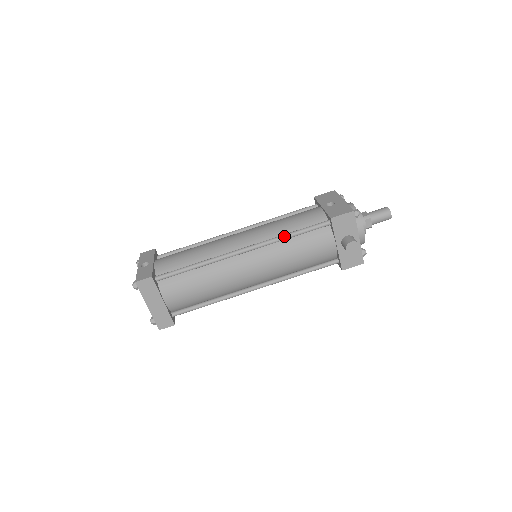
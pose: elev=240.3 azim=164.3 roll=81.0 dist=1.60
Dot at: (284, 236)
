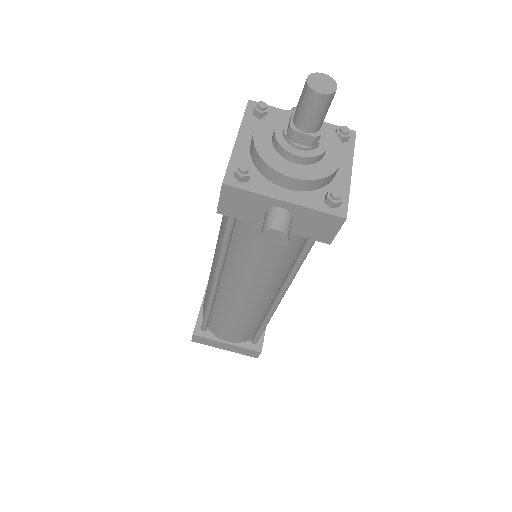
Dot at: (219, 252)
